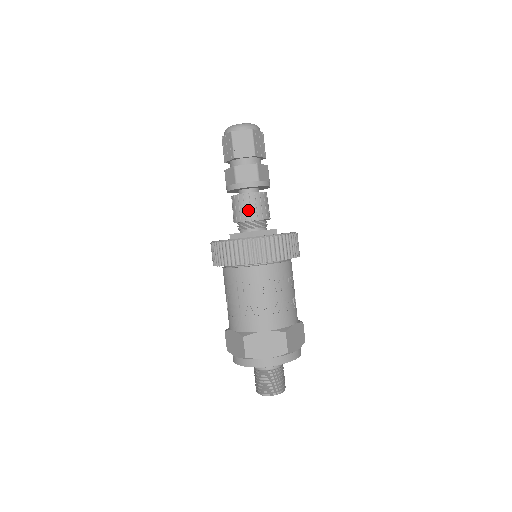
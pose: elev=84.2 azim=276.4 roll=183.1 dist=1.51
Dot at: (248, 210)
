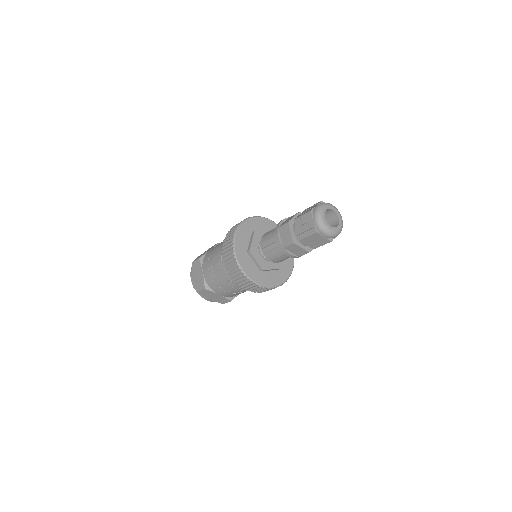
Dot at: (274, 257)
